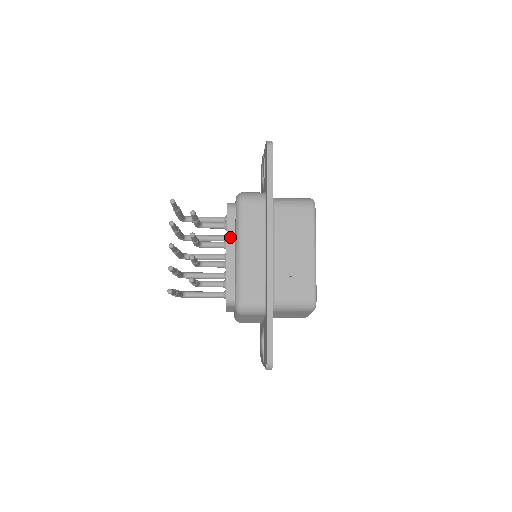
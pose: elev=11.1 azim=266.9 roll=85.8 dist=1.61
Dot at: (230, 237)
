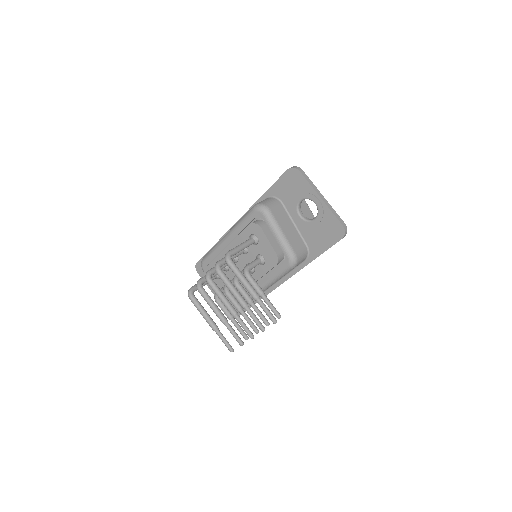
Dot at: occluded
